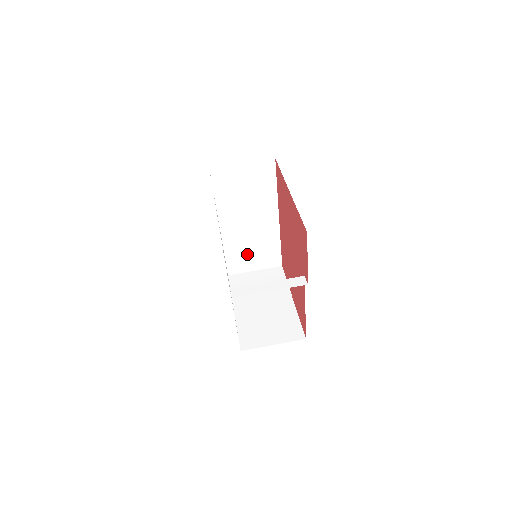
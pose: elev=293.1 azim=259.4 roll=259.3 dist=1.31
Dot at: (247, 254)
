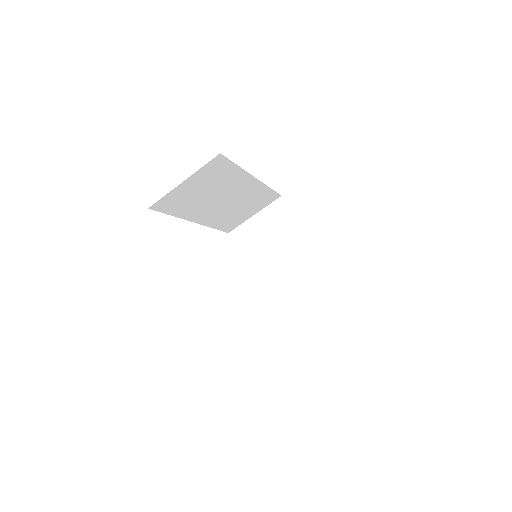
Dot at: (238, 214)
